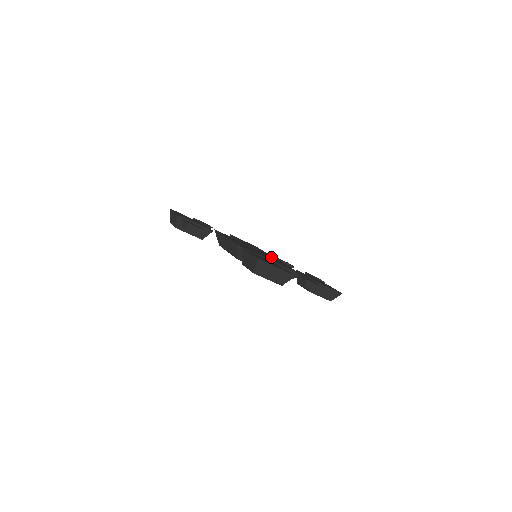
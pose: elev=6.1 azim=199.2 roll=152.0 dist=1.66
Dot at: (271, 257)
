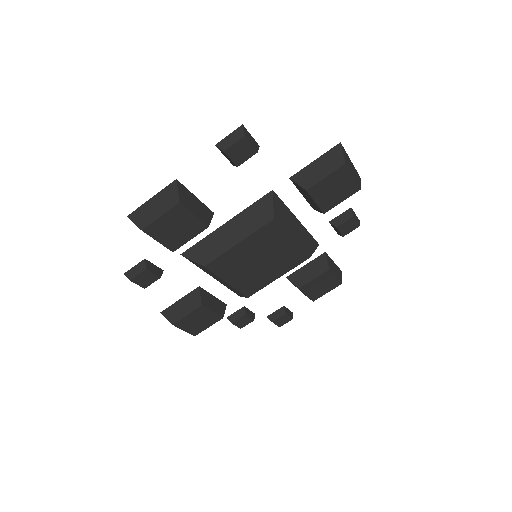
Dot at: occluded
